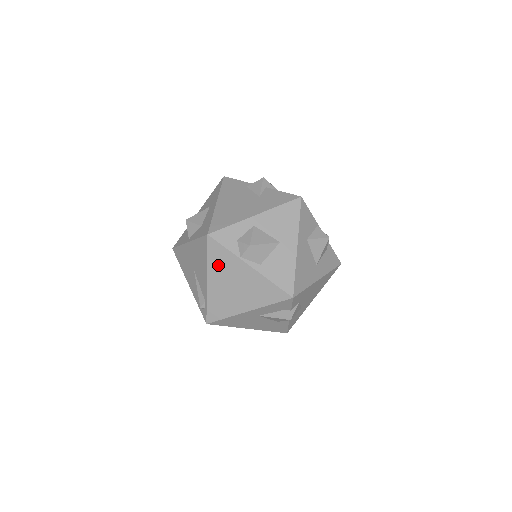
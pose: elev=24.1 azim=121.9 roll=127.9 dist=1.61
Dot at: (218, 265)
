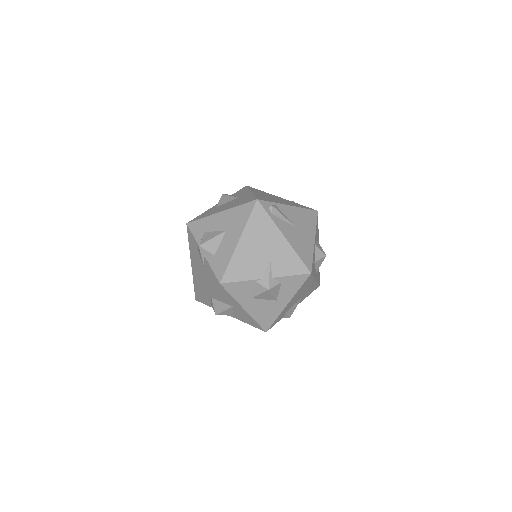
Dot at: occluded
